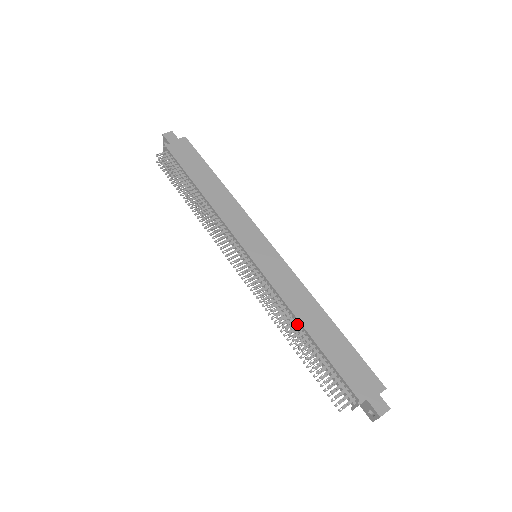
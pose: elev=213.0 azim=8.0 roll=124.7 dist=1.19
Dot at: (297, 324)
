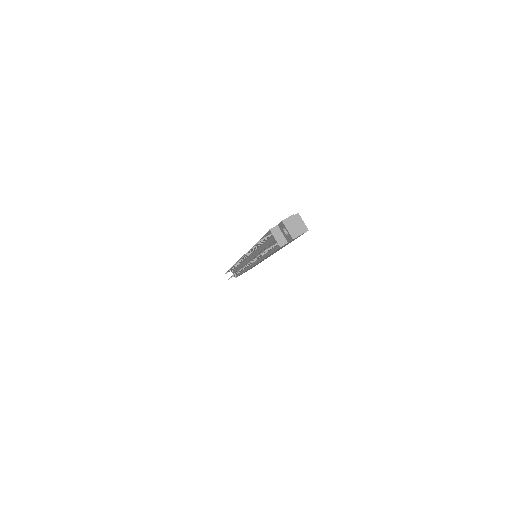
Dot at: occluded
